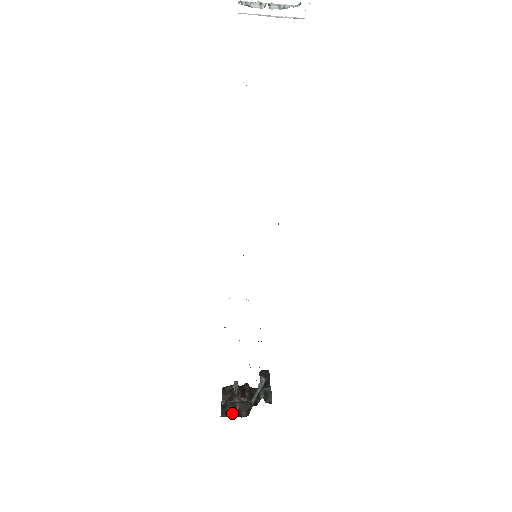
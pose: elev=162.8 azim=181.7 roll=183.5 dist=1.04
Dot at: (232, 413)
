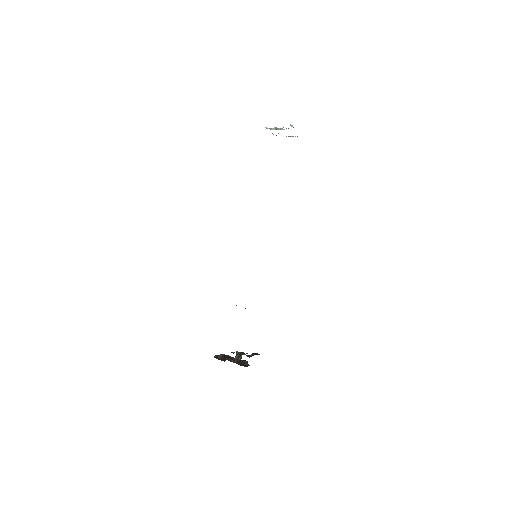
Dot at: (220, 358)
